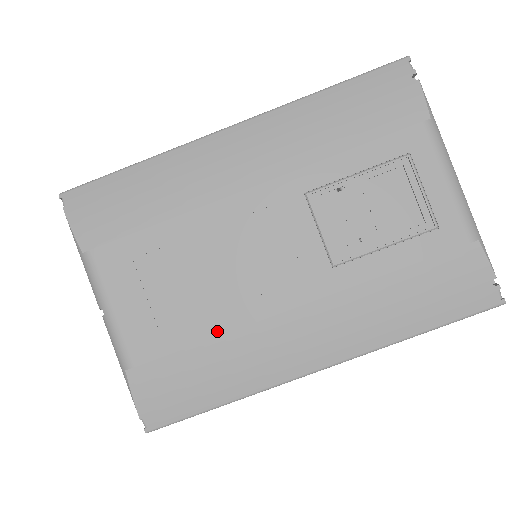
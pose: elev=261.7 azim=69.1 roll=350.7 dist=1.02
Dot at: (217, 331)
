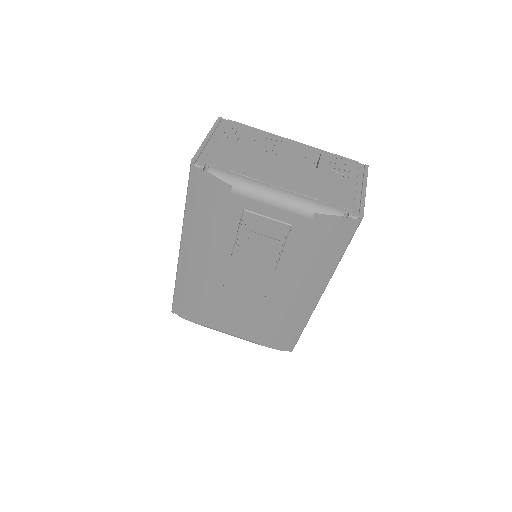
Dot at: (268, 317)
